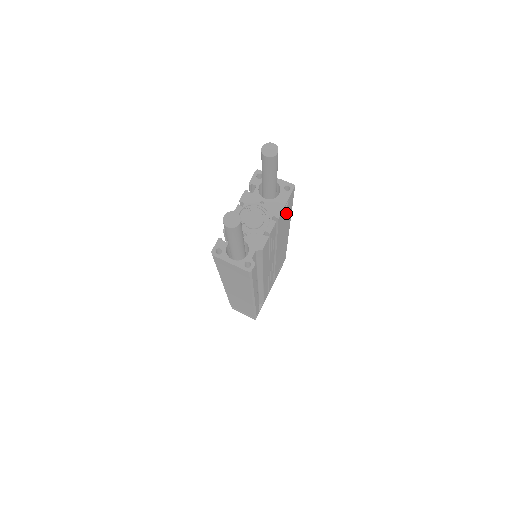
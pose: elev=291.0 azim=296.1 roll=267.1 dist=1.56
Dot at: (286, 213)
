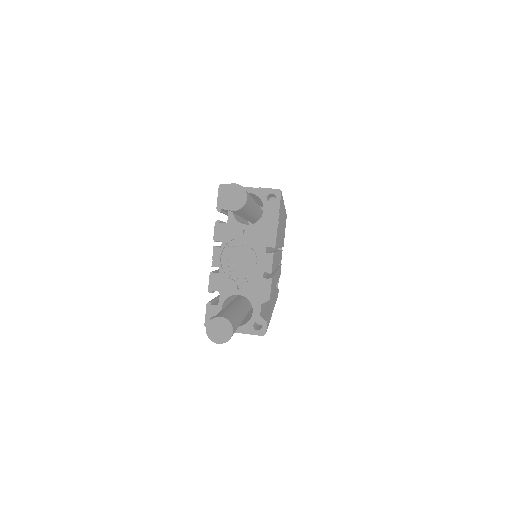
Dot at: occluded
